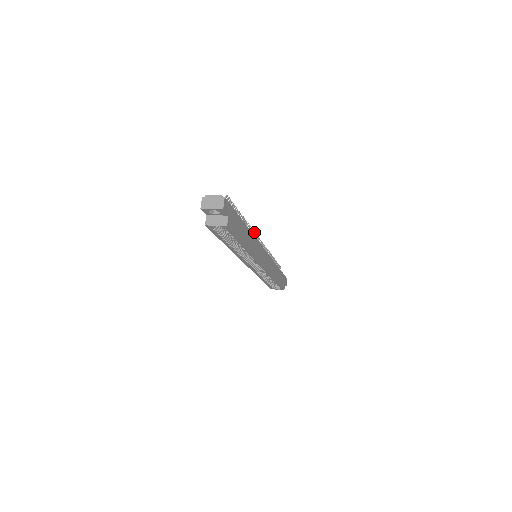
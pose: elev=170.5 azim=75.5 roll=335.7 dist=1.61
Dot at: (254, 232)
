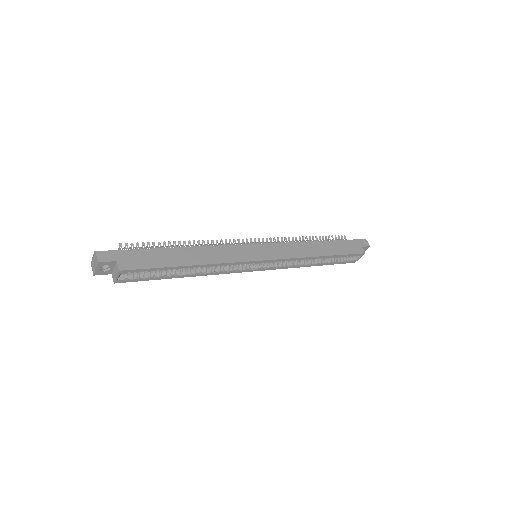
Dot at: (225, 240)
